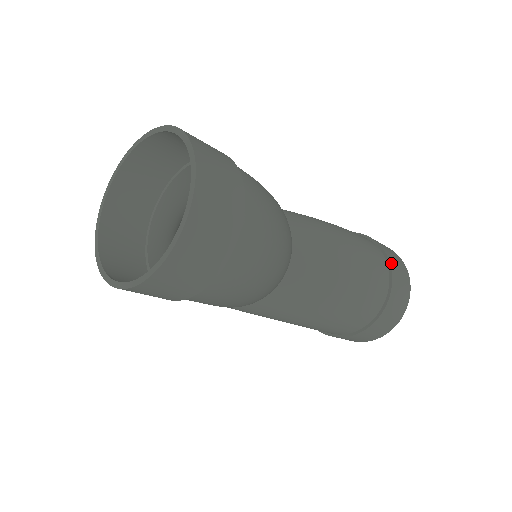
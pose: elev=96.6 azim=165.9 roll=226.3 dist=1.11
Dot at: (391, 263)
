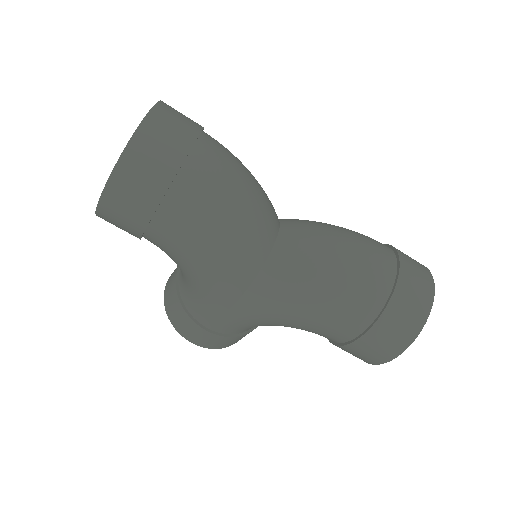
Dot at: (398, 251)
